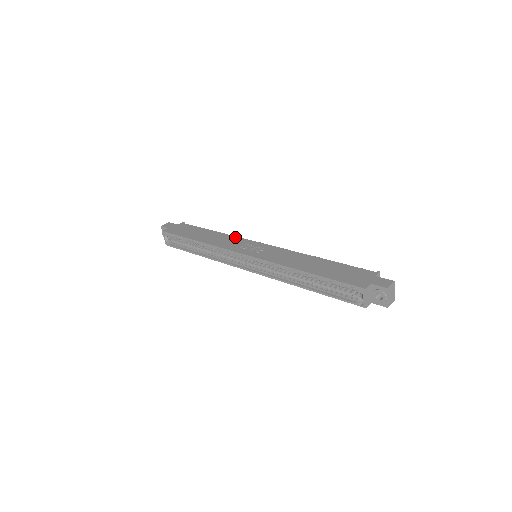
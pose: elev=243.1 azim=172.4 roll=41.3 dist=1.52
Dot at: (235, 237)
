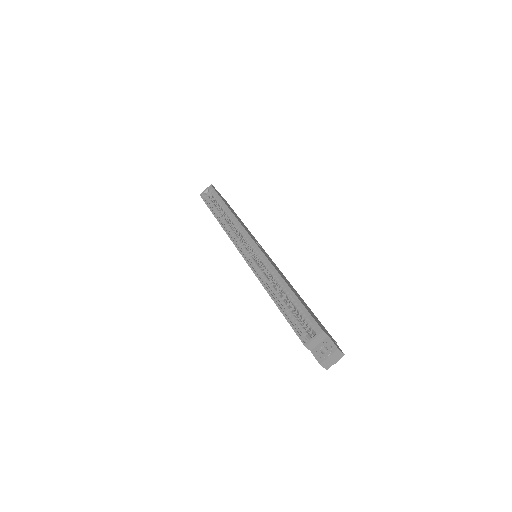
Dot at: occluded
